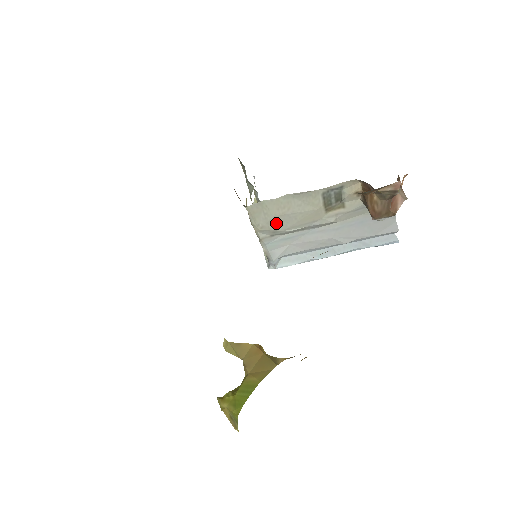
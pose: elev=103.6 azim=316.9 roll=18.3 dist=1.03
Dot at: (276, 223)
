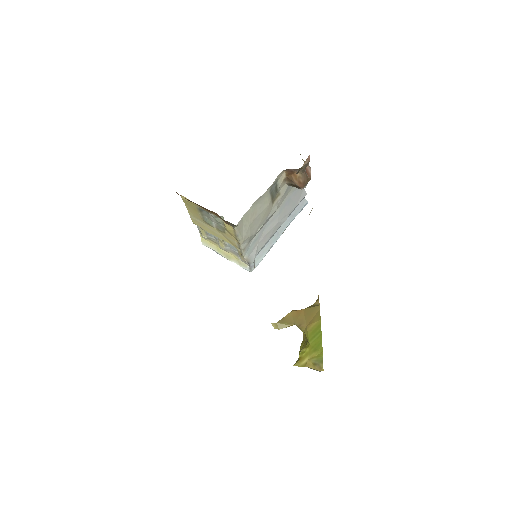
Dot at: (251, 229)
